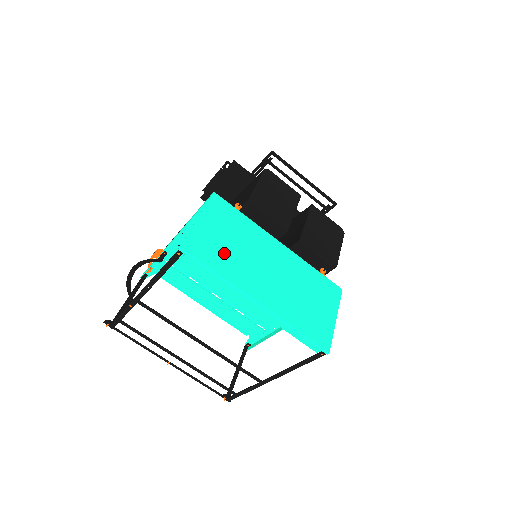
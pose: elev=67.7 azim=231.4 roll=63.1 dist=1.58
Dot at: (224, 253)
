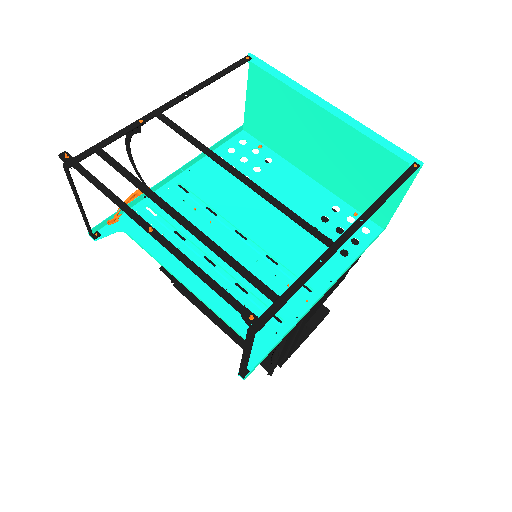
Dot at: (279, 100)
